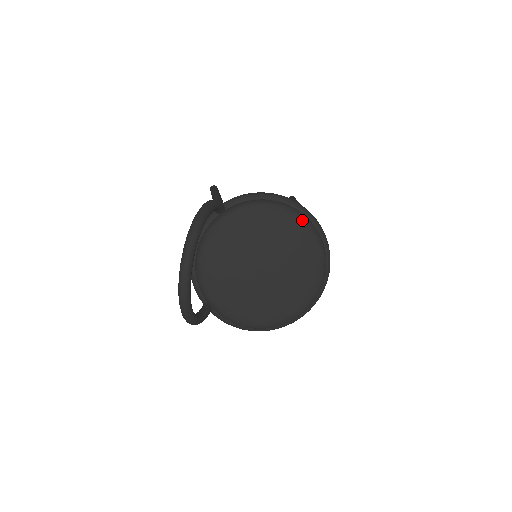
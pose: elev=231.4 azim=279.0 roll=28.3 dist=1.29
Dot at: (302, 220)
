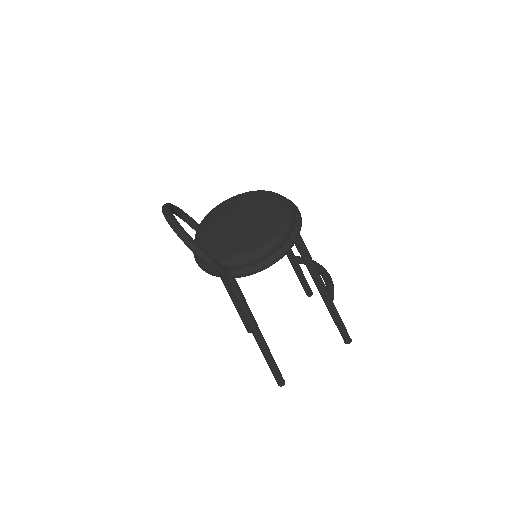
Dot at: (247, 192)
